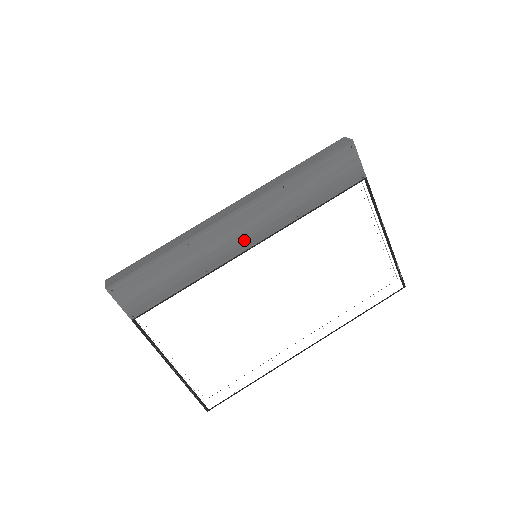
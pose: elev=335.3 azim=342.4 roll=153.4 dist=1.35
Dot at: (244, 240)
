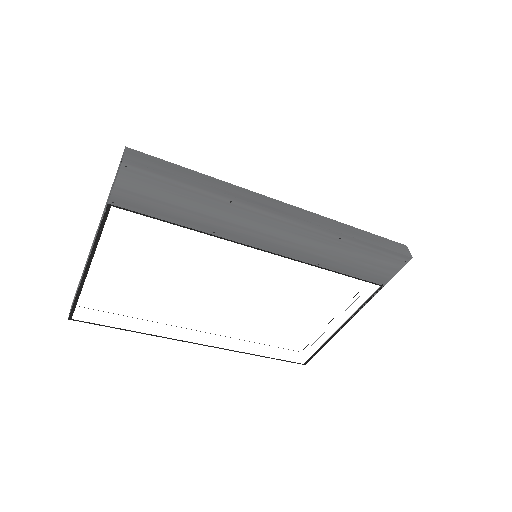
Dot at: (268, 241)
